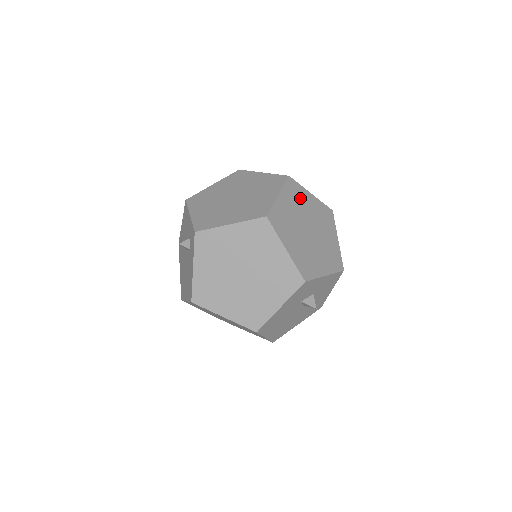
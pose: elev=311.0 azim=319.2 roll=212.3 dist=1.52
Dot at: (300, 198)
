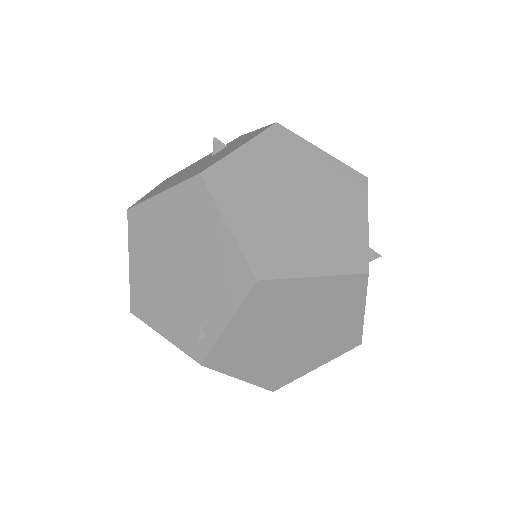
Dot at: occluded
